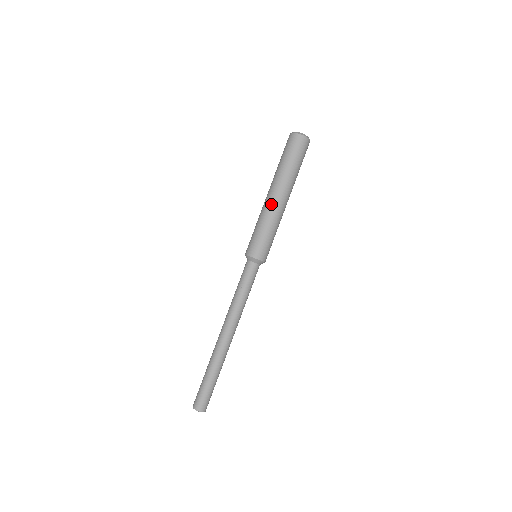
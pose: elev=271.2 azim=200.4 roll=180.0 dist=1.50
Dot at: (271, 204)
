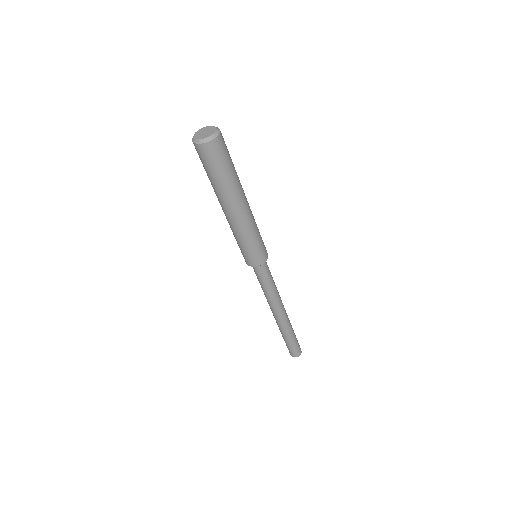
Dot at: (227, 220)
